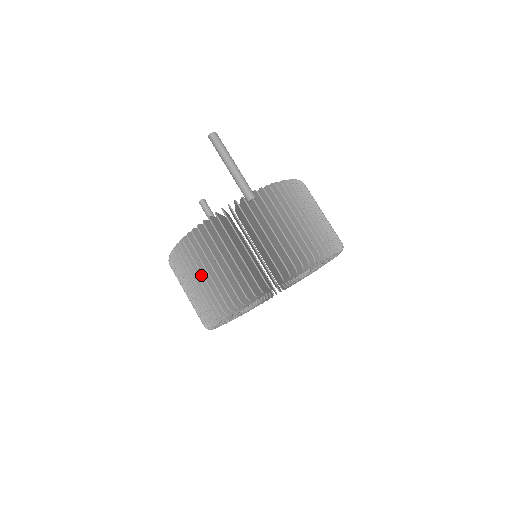
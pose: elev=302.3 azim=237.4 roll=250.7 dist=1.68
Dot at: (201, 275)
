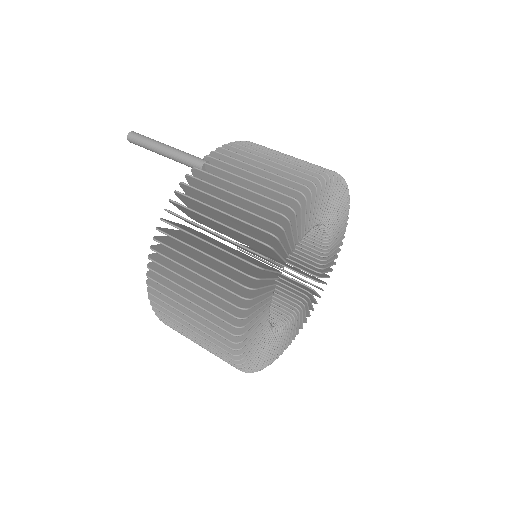
Dot at: (191, 286)
